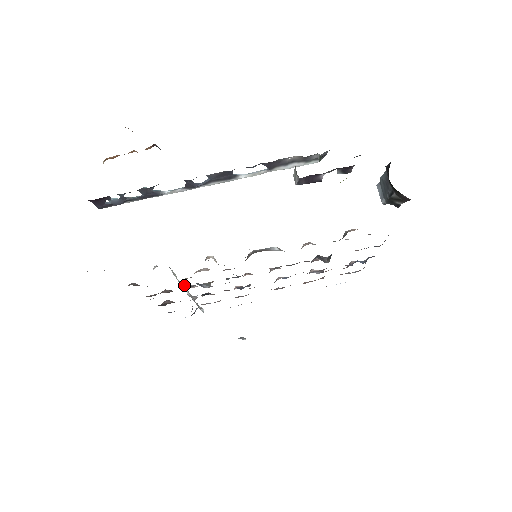
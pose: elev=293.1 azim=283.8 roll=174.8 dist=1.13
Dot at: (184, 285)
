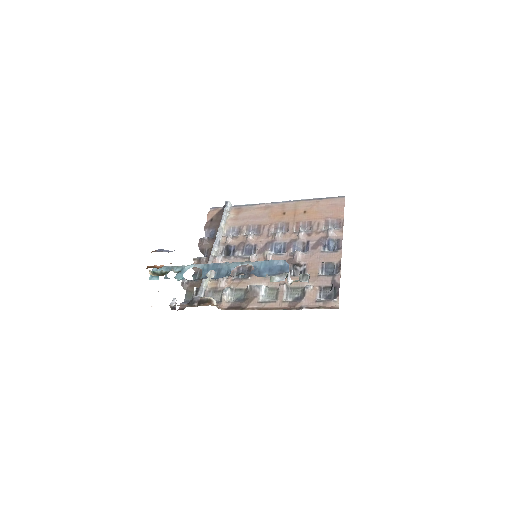
Dot at: (213, 262)
